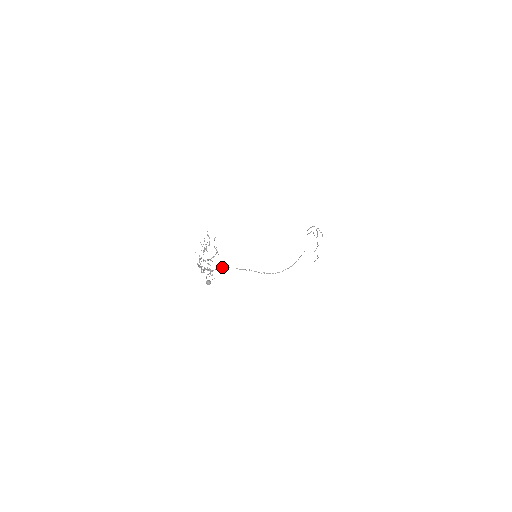
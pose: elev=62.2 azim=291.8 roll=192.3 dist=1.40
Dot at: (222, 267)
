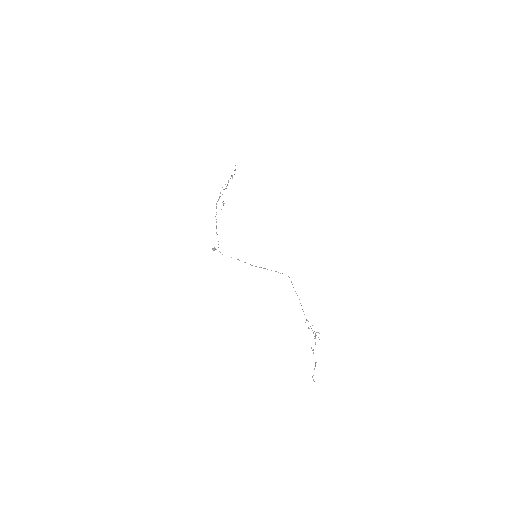
Dot at: occluded
